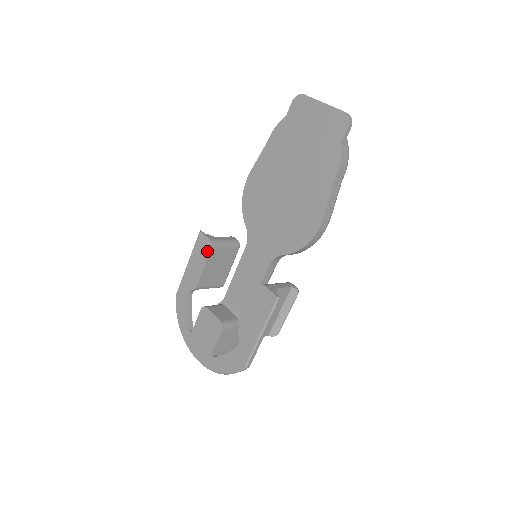
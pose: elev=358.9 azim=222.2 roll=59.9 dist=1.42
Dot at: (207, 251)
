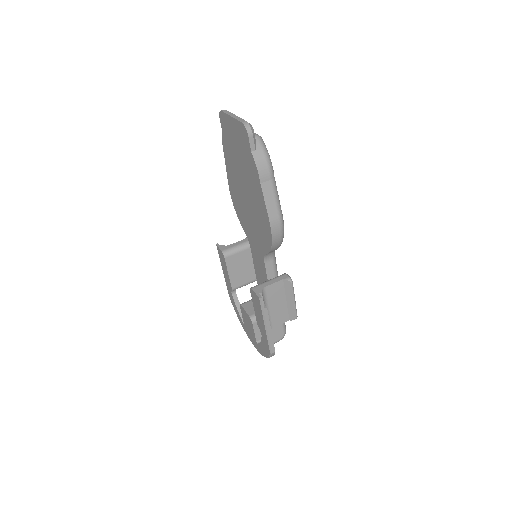
Dot at: (224, 260)
